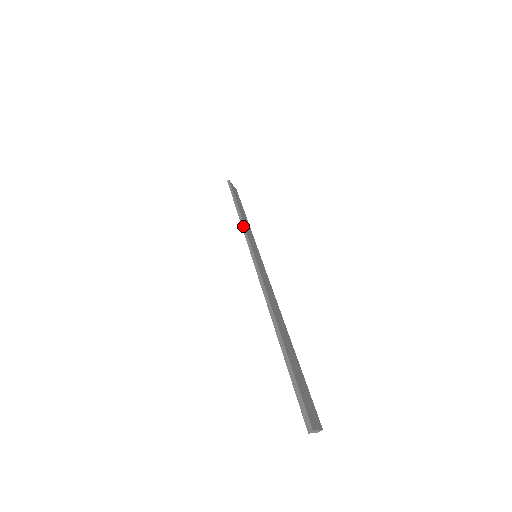
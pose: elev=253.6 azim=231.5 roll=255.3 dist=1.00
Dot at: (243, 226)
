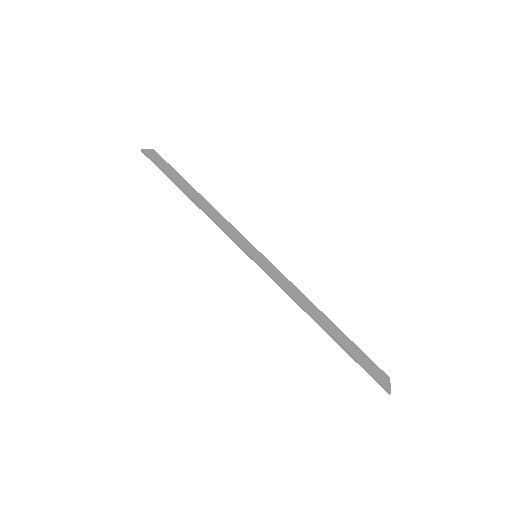
Dot at: (220, 227)
